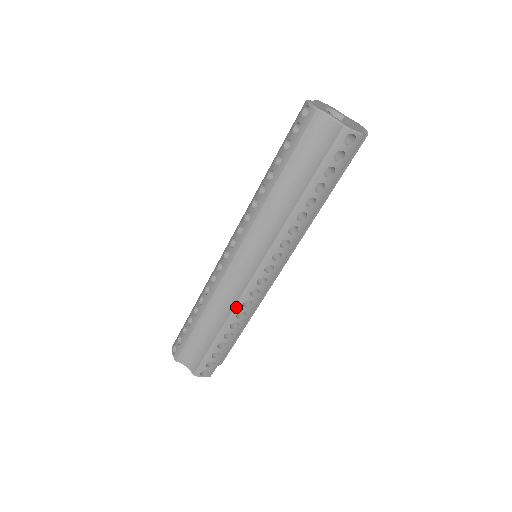
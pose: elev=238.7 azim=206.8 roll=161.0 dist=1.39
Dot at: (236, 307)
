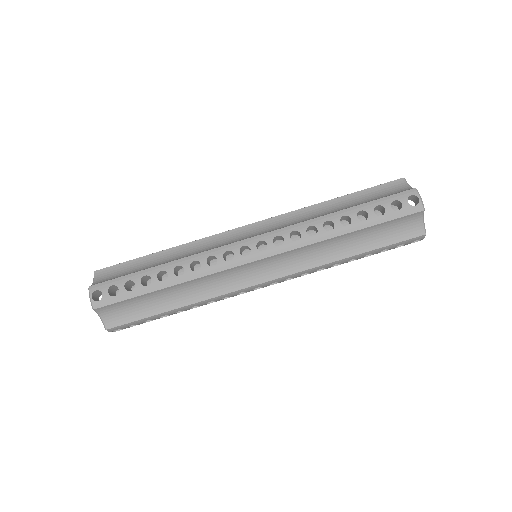
Dot at: (202, 254)
